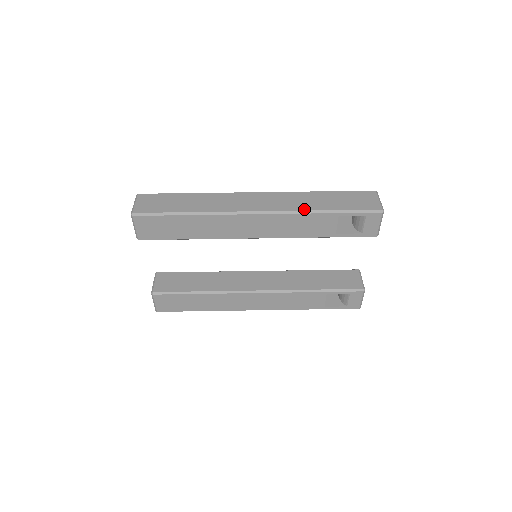
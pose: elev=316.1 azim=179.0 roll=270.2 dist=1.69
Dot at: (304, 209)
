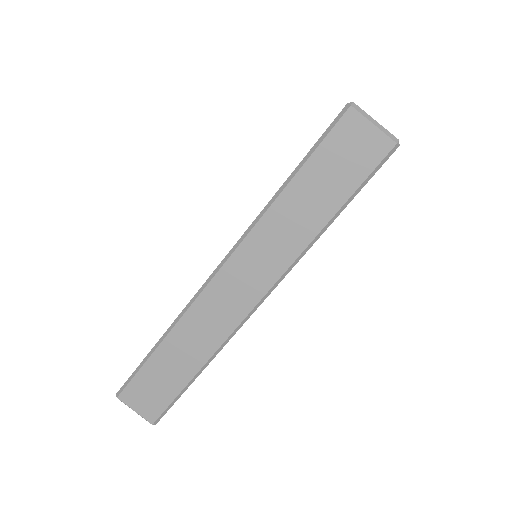
Dot at: (301, 249)
